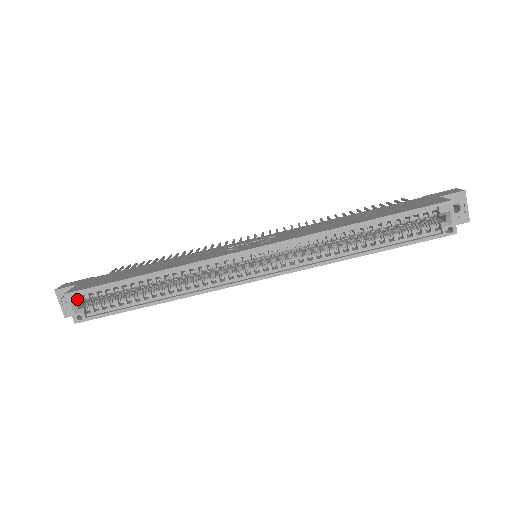
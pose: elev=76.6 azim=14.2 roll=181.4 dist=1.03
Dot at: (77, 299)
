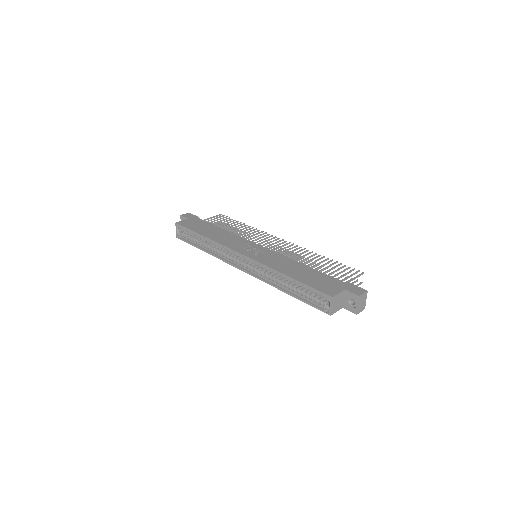
Dot at: (179, 228)
